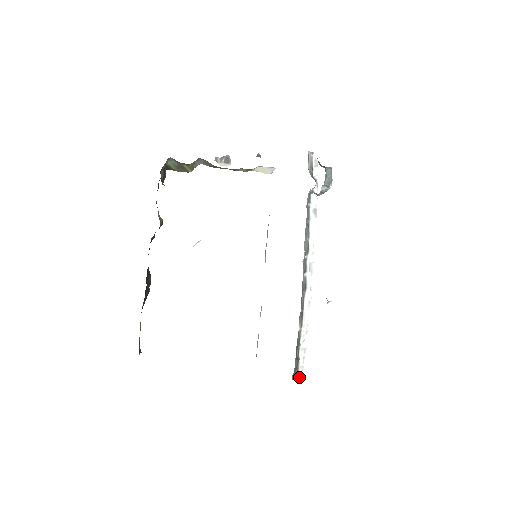
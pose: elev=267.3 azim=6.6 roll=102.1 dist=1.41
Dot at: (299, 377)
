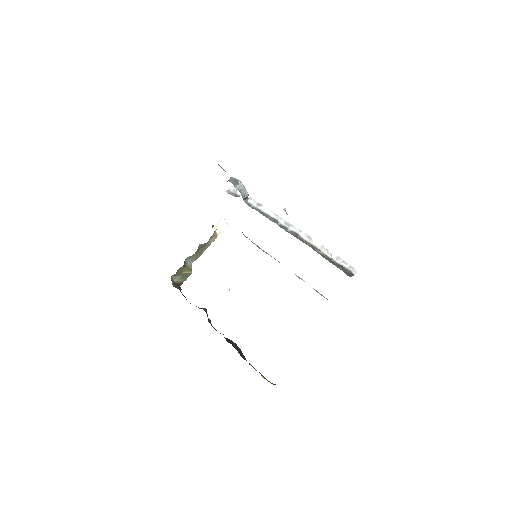
Dot at: (355, 273)
